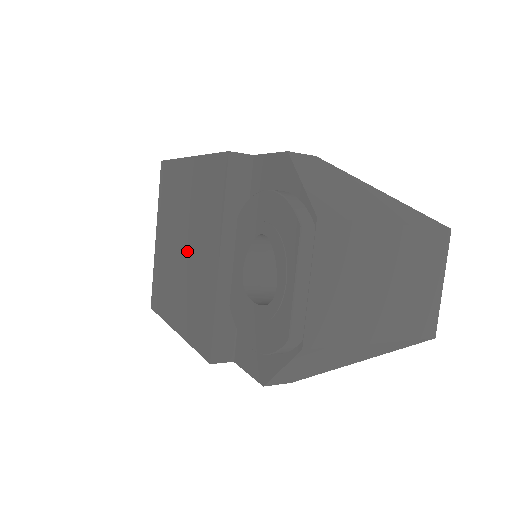
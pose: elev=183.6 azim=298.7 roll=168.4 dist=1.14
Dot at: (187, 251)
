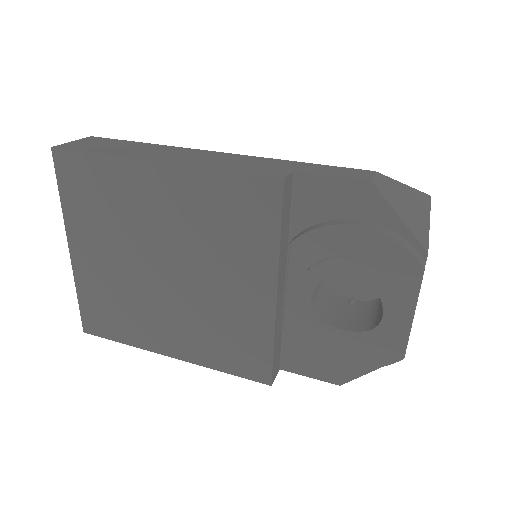
Dot at: (184, 278)
